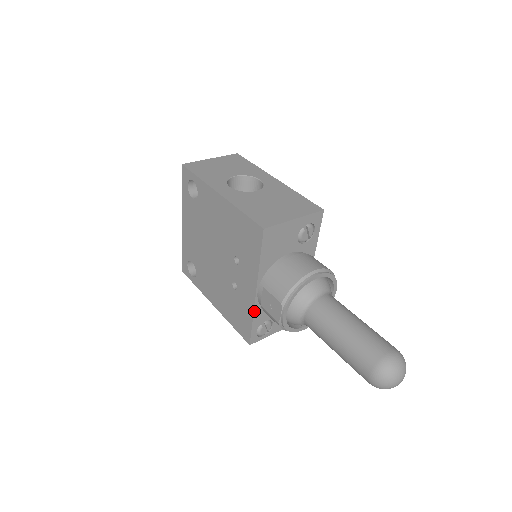
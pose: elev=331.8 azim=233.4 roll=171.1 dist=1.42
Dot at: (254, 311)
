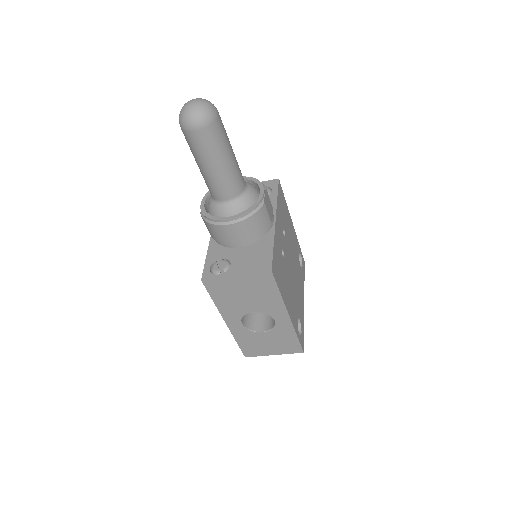
Dot at: (209, 246)
